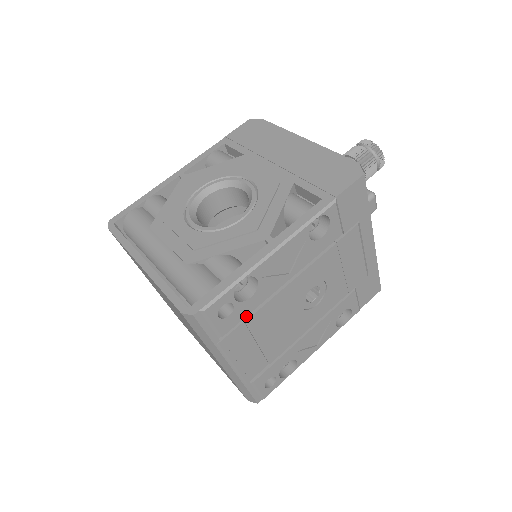
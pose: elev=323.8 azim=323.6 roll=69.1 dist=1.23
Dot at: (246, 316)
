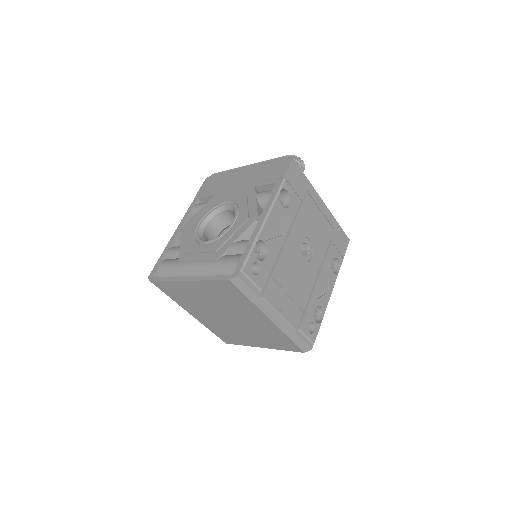
Dot at: (270, 273)
